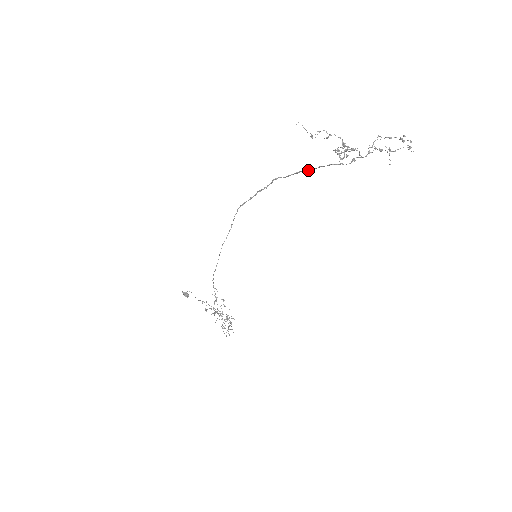
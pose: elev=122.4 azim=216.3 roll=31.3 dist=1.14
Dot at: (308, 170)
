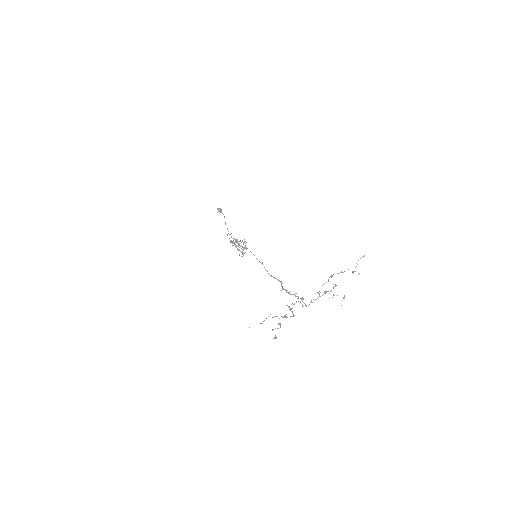
Dot at: (278, 280)
